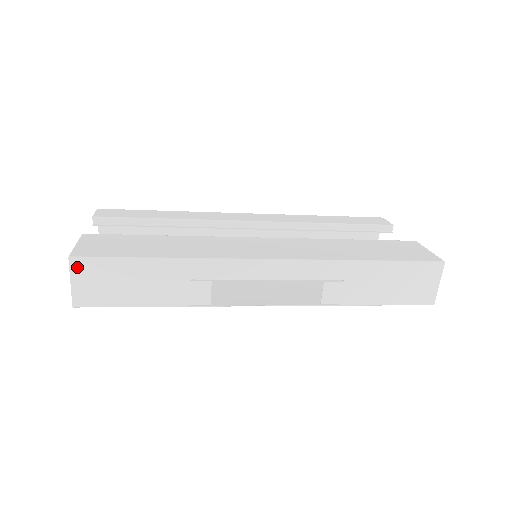
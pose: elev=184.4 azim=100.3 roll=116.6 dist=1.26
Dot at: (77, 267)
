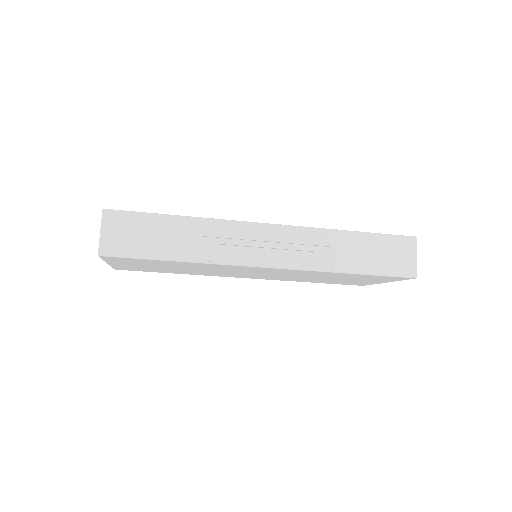
Dot at: (108, 218)
